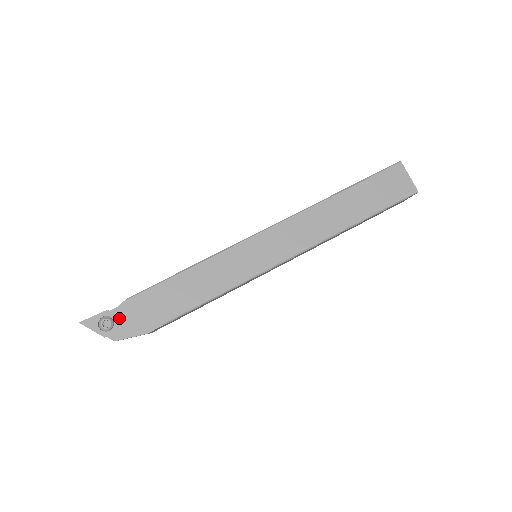
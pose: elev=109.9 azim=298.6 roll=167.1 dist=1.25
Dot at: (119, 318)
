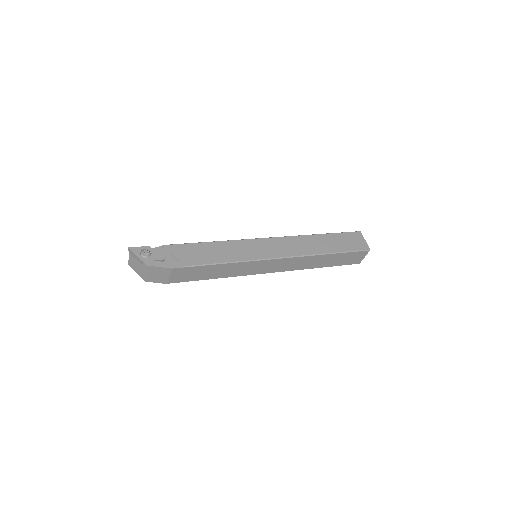
Dot at: (156, 253)
